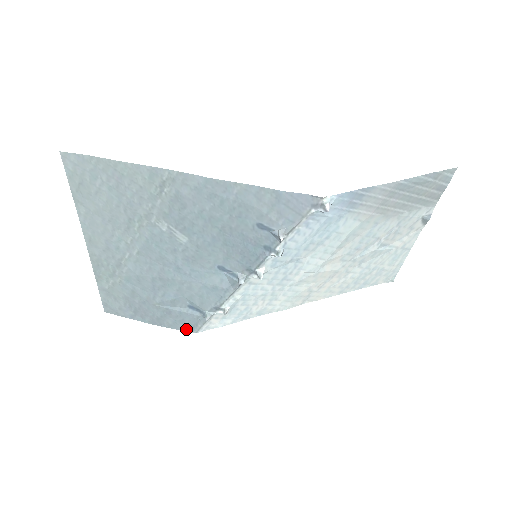
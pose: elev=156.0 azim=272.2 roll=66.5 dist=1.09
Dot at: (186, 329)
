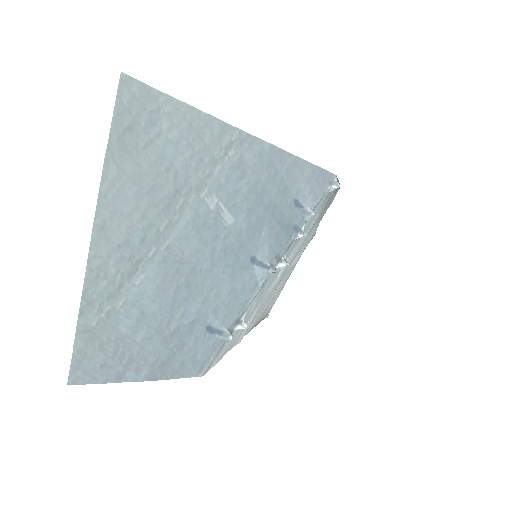
Dot at: (193, 373)
